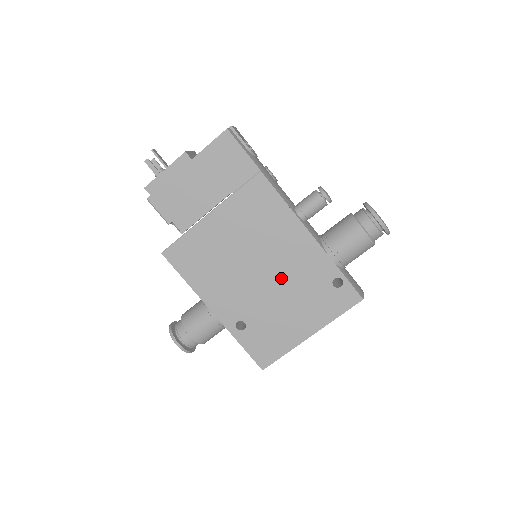
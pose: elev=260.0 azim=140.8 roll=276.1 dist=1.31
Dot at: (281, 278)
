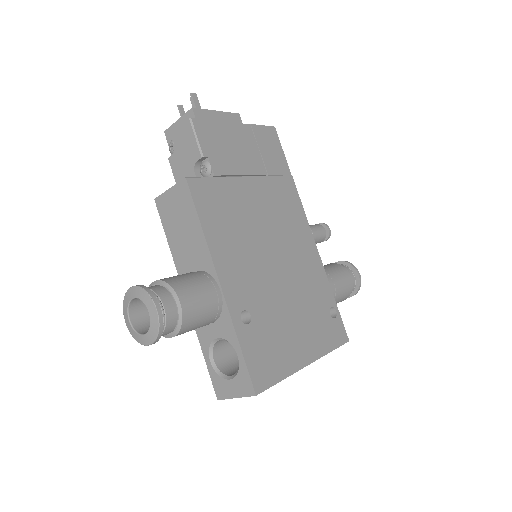
Dot at: (292, 281)
